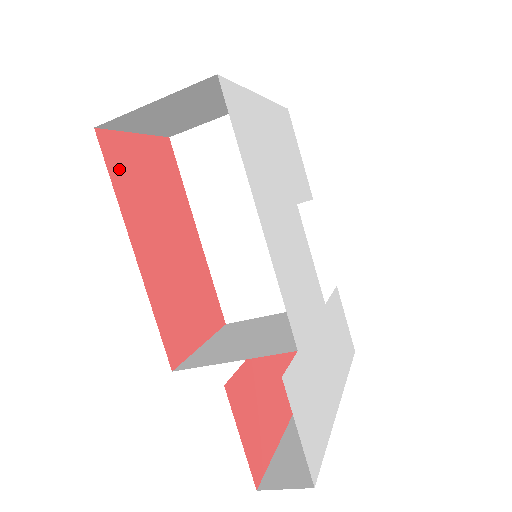
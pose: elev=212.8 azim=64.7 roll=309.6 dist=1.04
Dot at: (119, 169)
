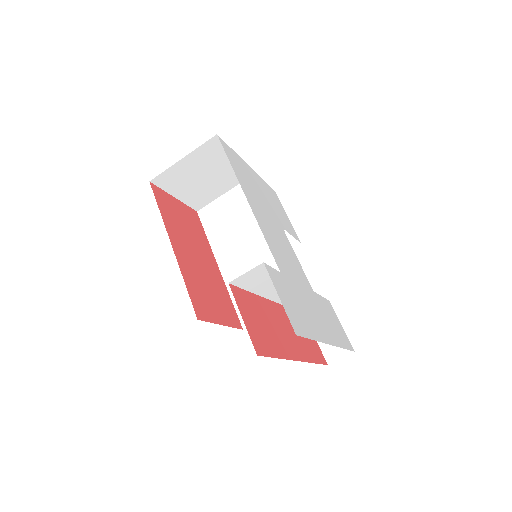
Dot at: (163, 205)
